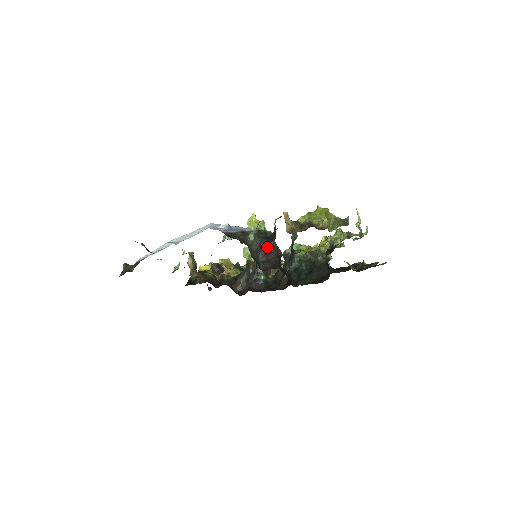
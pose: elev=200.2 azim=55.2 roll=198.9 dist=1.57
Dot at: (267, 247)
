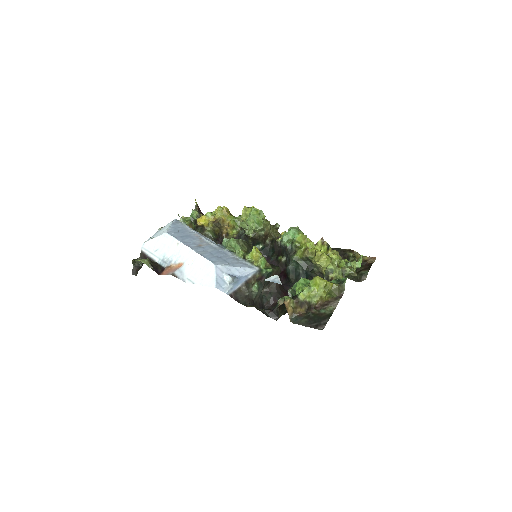
Dot at: occluded
